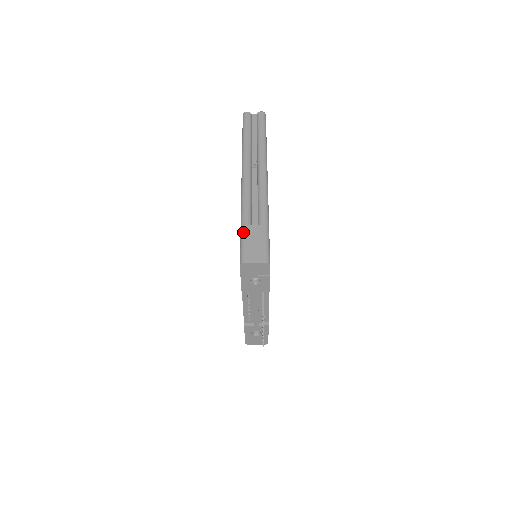
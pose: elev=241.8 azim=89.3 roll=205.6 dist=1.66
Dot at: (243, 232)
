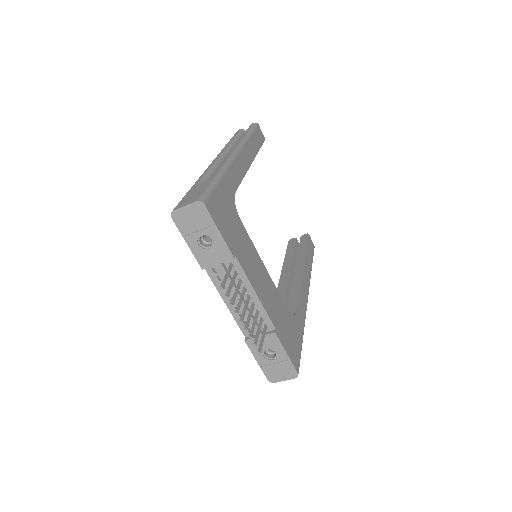
Dot at: (187, 192)
